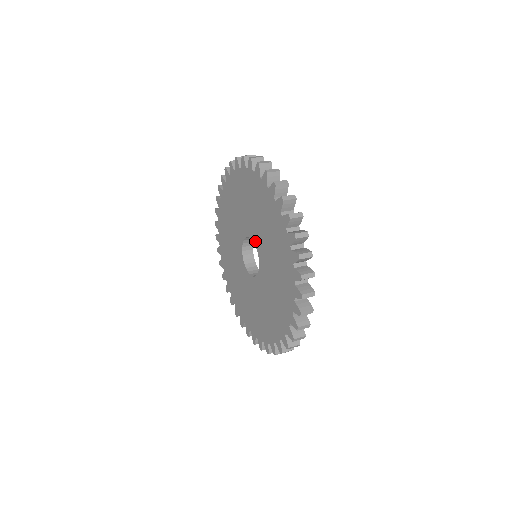
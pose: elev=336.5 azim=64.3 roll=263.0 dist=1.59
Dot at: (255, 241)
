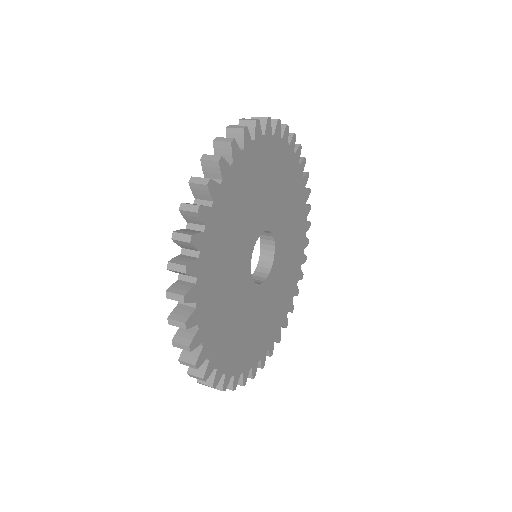
Dot at: occluded
